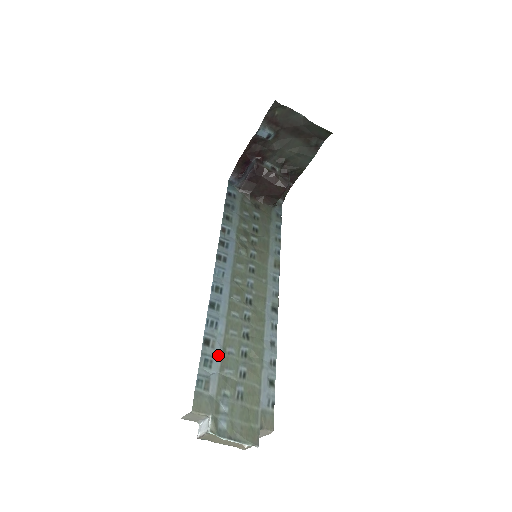
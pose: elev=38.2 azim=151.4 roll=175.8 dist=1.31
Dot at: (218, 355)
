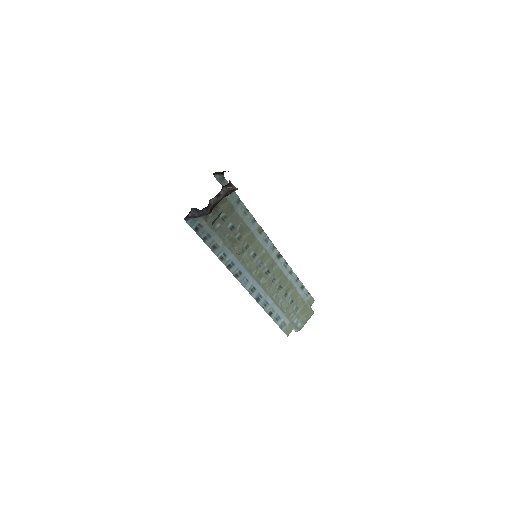
Dot at: (279, 311)
